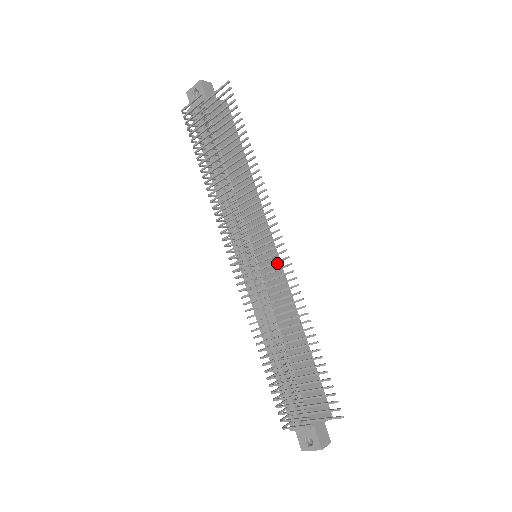
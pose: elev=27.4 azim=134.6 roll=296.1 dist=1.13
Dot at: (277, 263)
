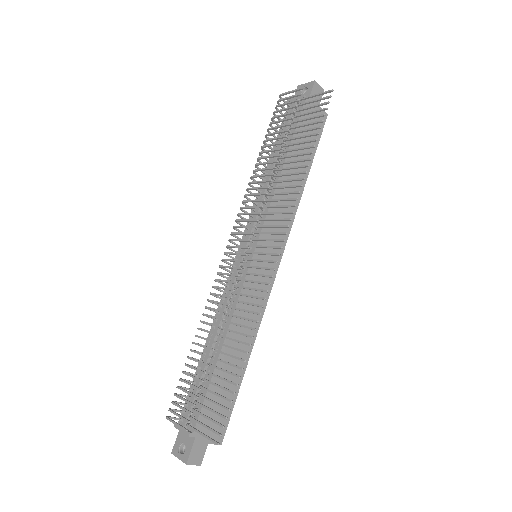
Dot at: occluded
